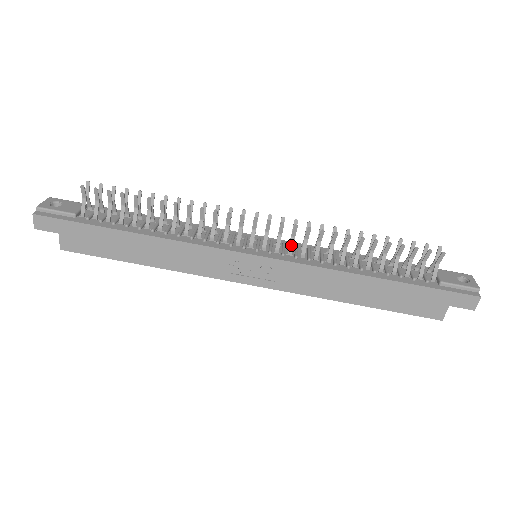
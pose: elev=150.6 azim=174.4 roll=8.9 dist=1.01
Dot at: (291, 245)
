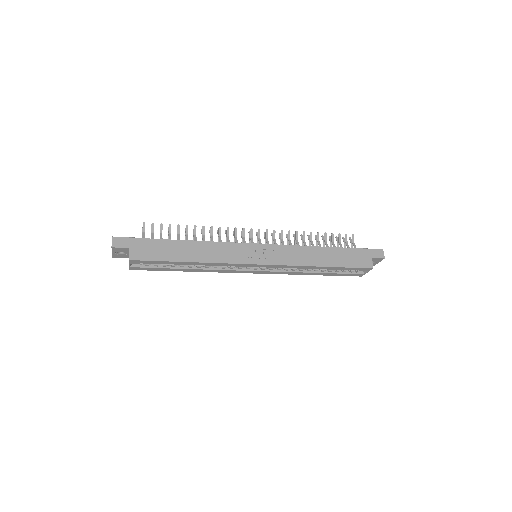
Dot at: (275, 242)
